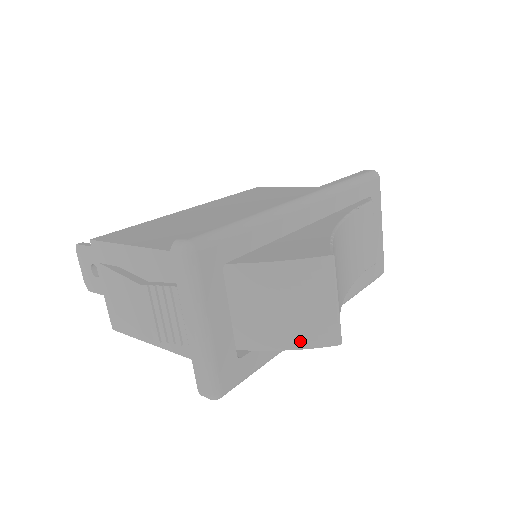
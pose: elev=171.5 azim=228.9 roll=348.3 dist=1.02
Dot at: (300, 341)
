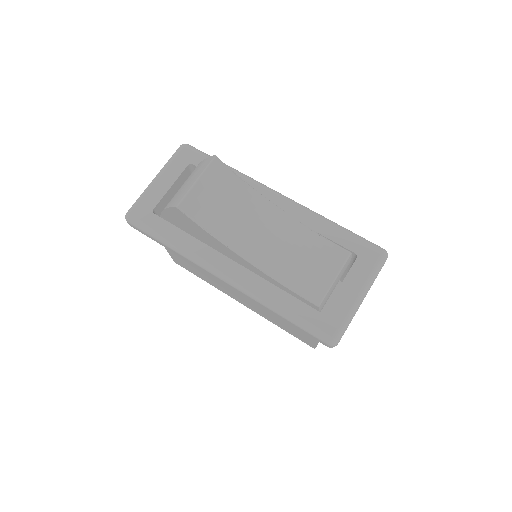
Dot at: (171, 203)
